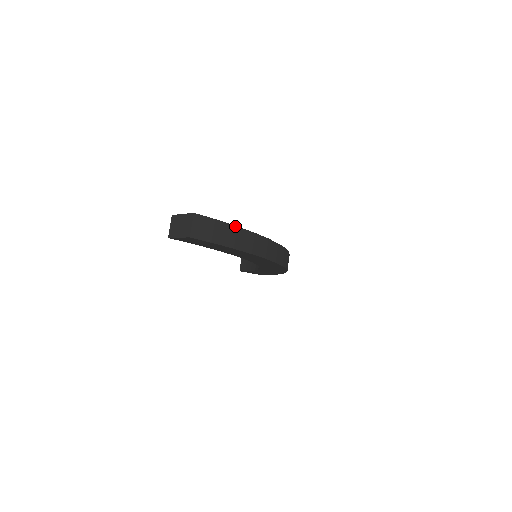
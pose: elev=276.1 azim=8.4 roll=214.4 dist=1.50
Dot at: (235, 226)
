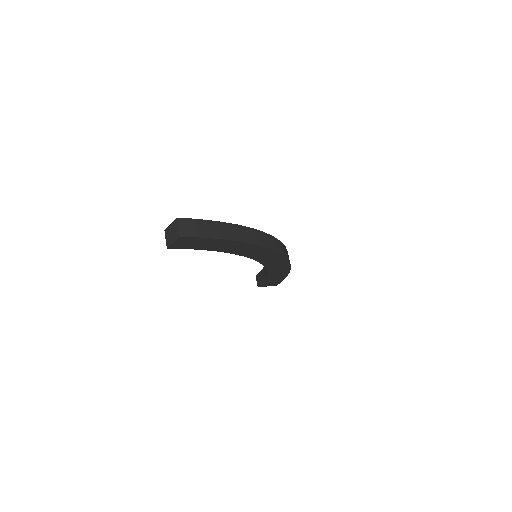
Dot at: (216, 221)
